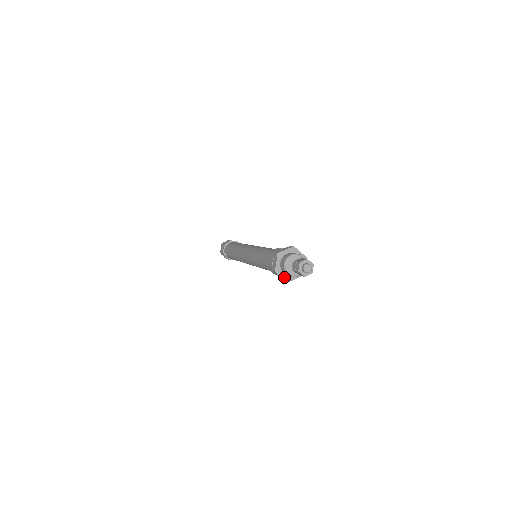
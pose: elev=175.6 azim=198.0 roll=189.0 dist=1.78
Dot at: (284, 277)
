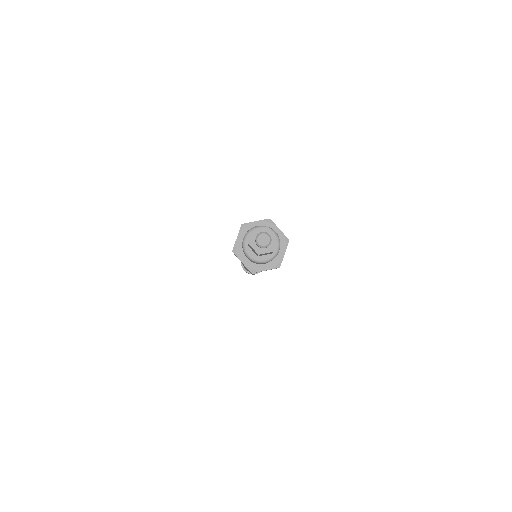
Dot at: (268, 267)
